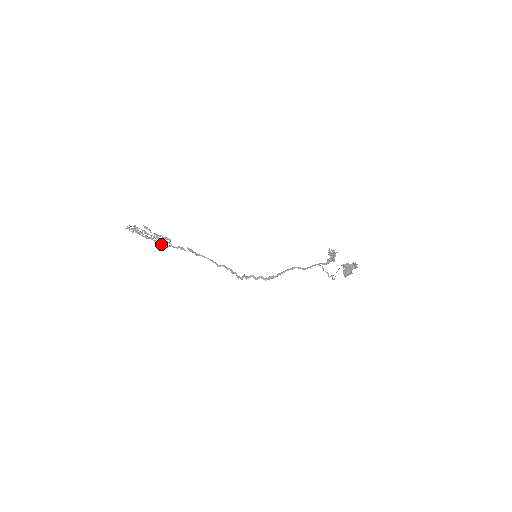
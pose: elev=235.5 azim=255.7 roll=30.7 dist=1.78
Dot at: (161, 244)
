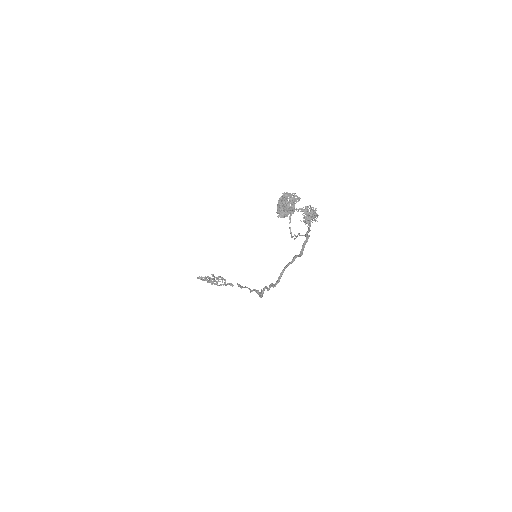
Dot at: occluded
